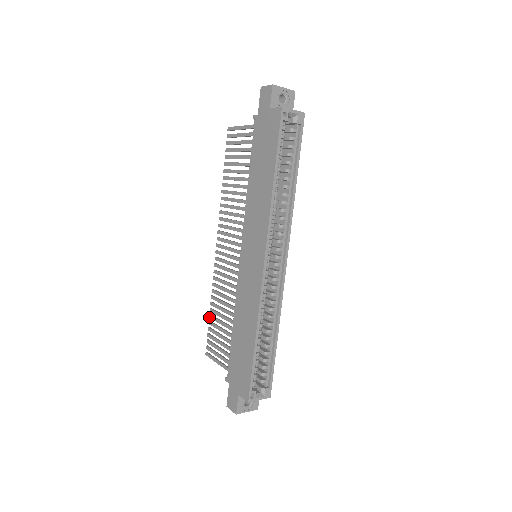
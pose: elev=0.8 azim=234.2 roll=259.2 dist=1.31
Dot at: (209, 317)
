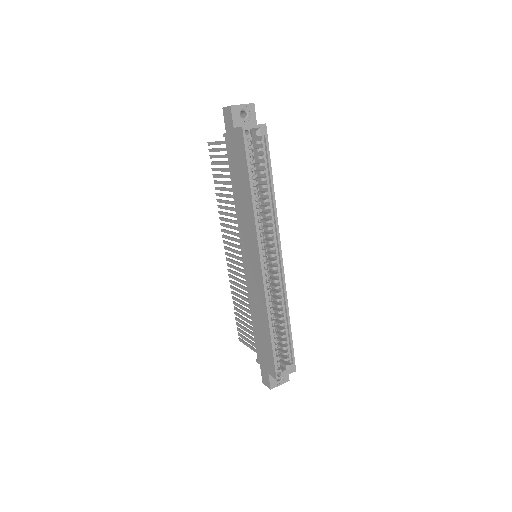
Dot at: (234, 309)
